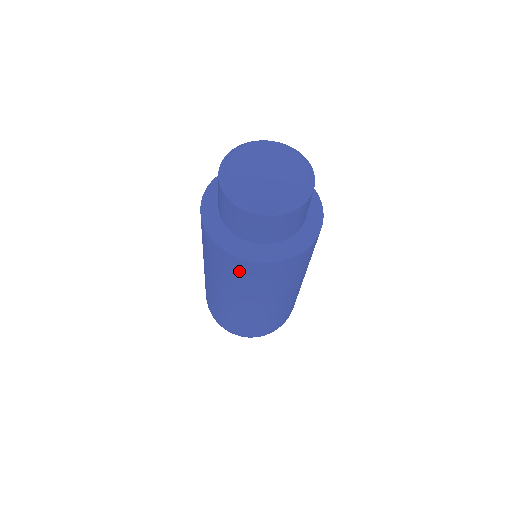
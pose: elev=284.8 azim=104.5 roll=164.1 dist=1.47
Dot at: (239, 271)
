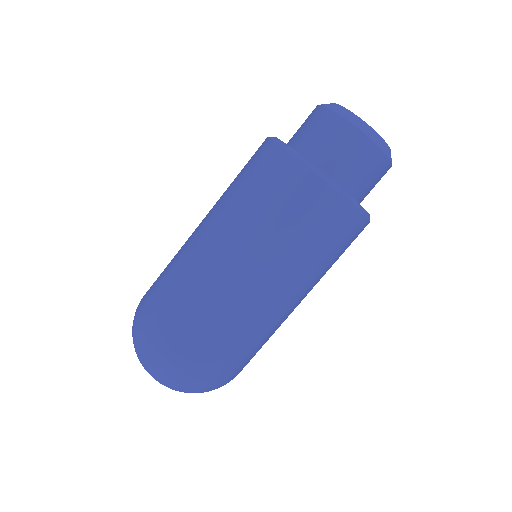
Dot at: (253, 162)
